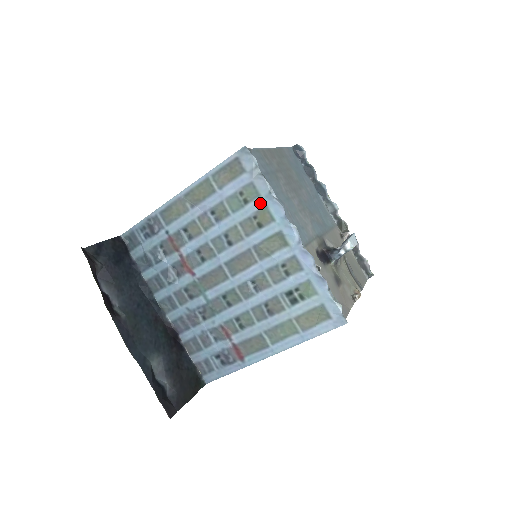
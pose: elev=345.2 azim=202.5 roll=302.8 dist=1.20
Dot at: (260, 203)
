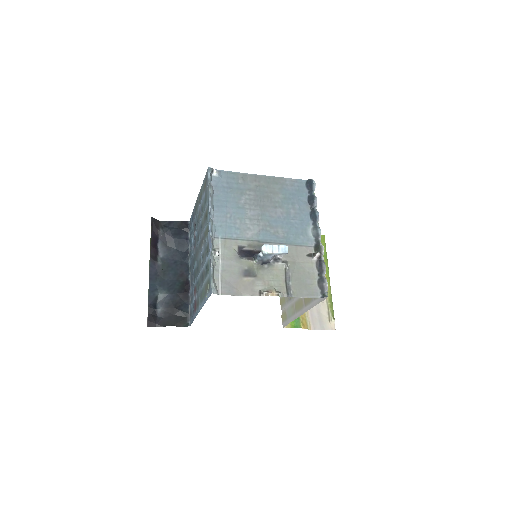
Dot at: (207, 204)
